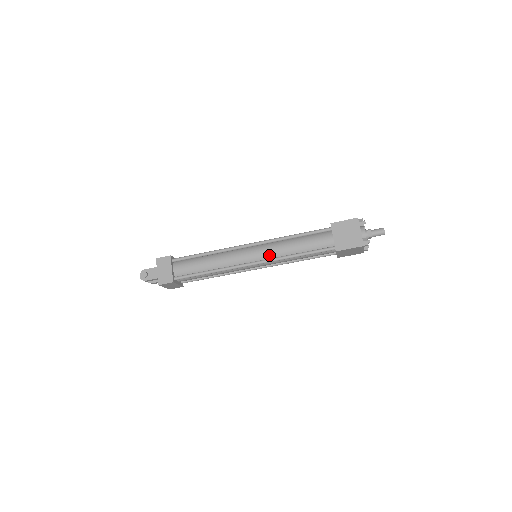
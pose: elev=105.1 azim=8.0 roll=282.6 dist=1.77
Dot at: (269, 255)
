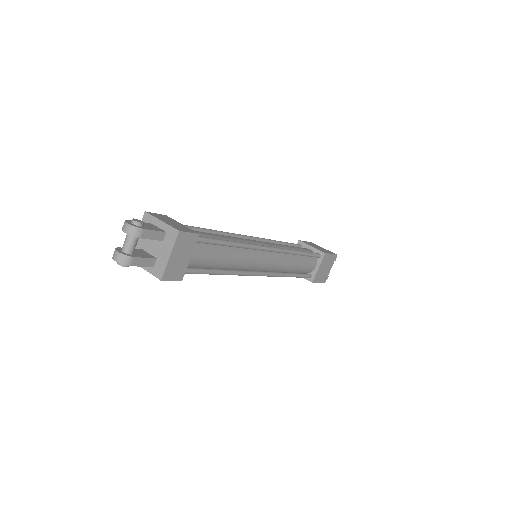
Dot at: occluded
